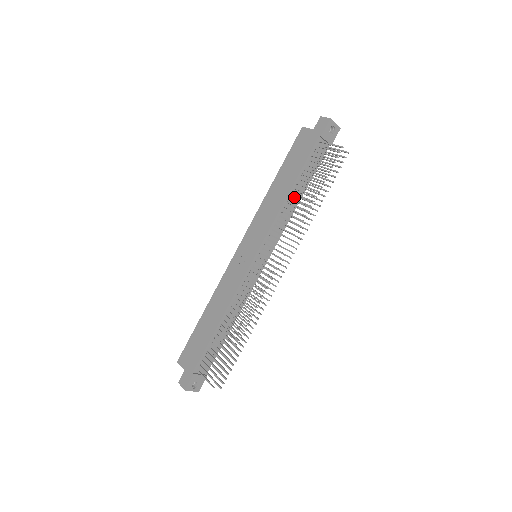
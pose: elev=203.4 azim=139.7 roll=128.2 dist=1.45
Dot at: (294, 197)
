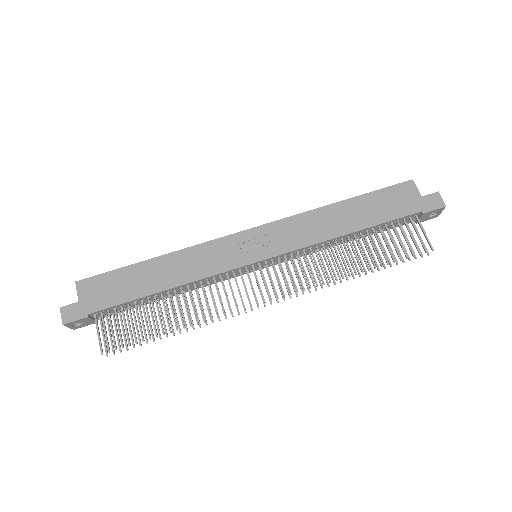
Dot at: (344, 239)
